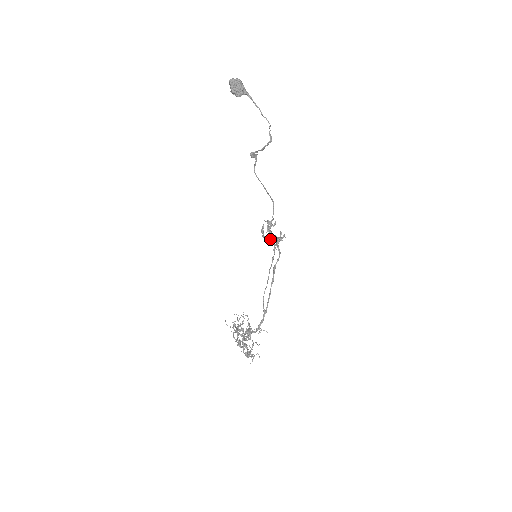
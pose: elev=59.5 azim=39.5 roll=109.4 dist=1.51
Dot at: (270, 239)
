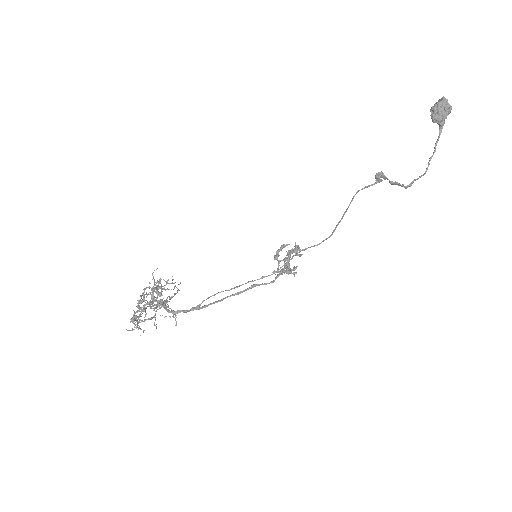
Dot at: (280, 260)
